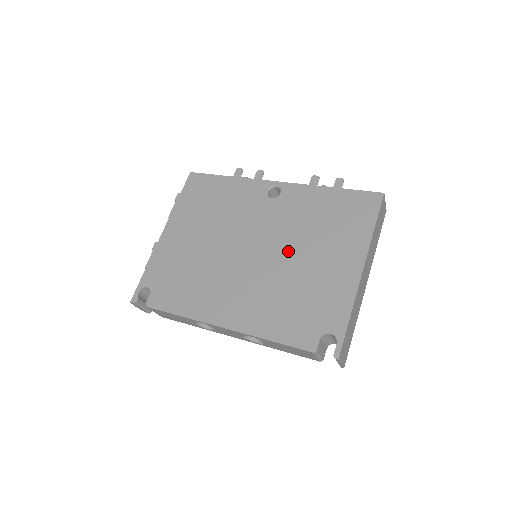
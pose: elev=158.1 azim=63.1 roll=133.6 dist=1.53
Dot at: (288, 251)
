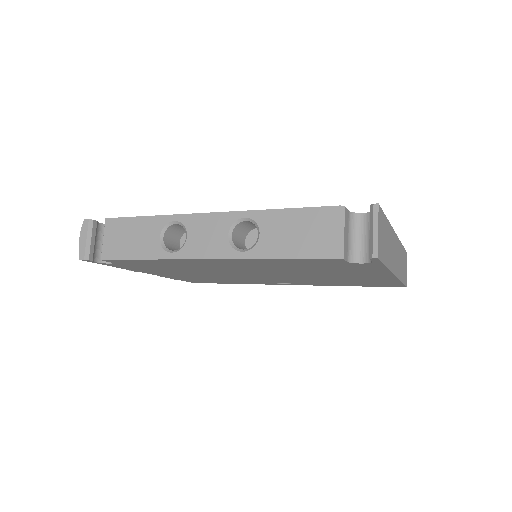
Dot at: occluded
